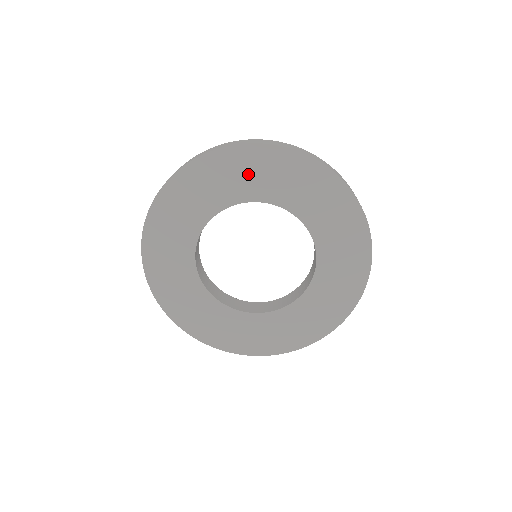
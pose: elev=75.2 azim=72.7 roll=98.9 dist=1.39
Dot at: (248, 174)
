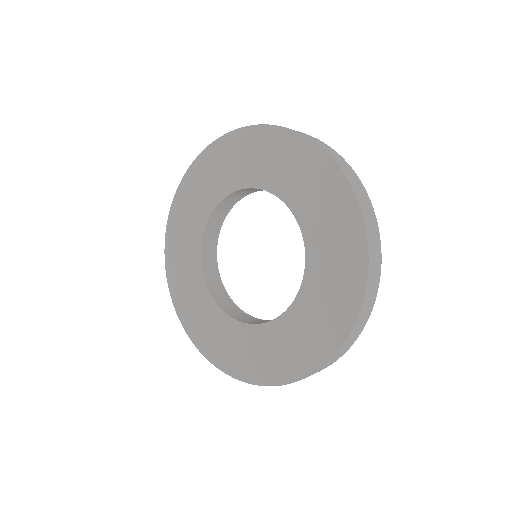
Dot at: (288, 166)
